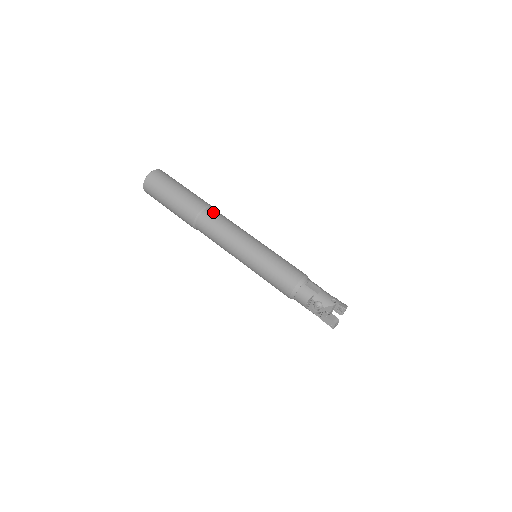
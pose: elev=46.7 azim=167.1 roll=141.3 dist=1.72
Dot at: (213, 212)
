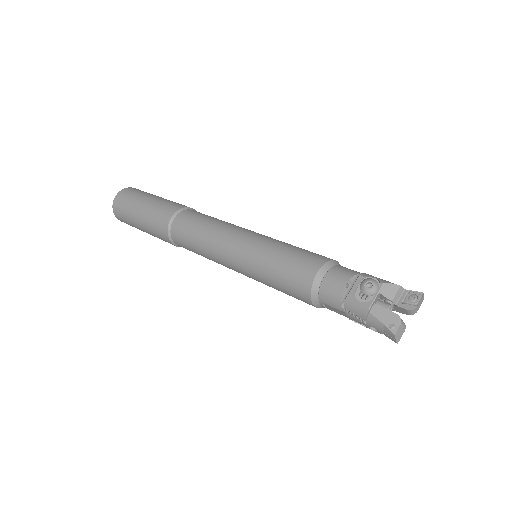
Dot at: occluded
